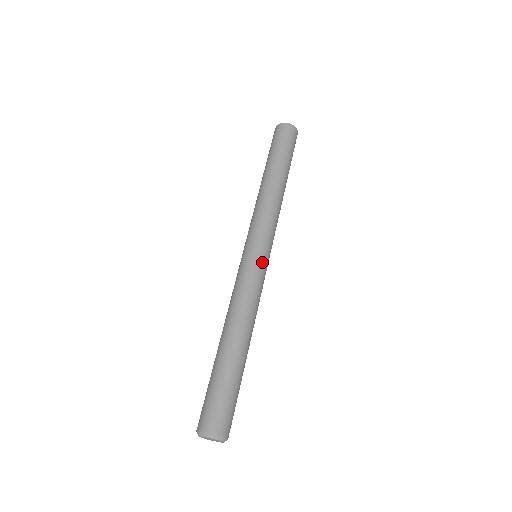
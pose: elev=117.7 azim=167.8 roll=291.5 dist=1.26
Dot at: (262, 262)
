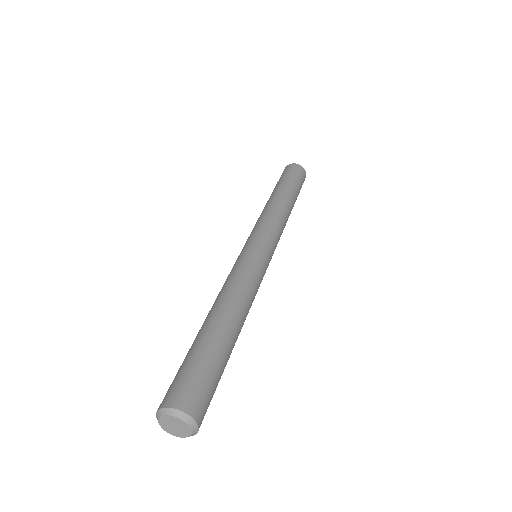
Dot at: (249, 250)
